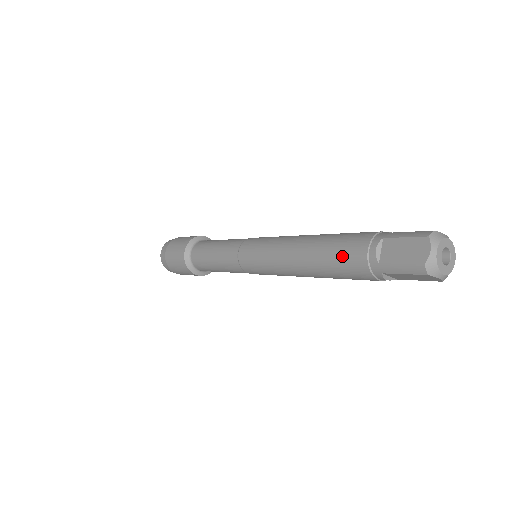
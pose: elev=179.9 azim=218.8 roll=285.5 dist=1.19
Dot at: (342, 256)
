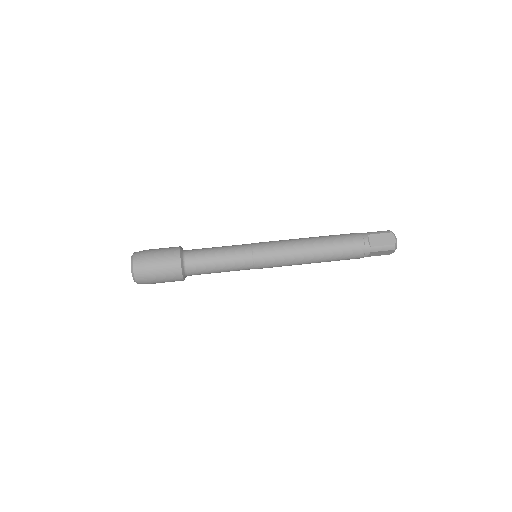
Dot at: occluded
